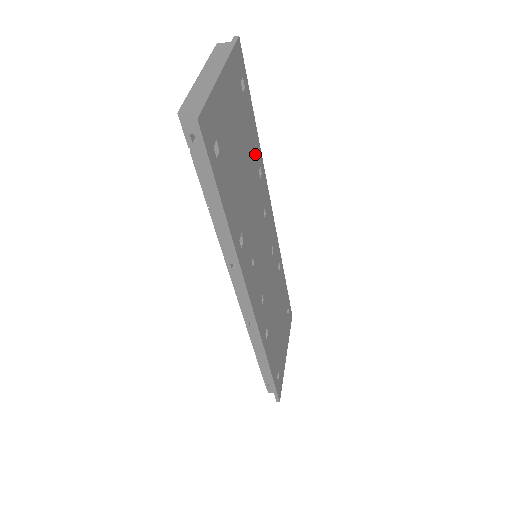
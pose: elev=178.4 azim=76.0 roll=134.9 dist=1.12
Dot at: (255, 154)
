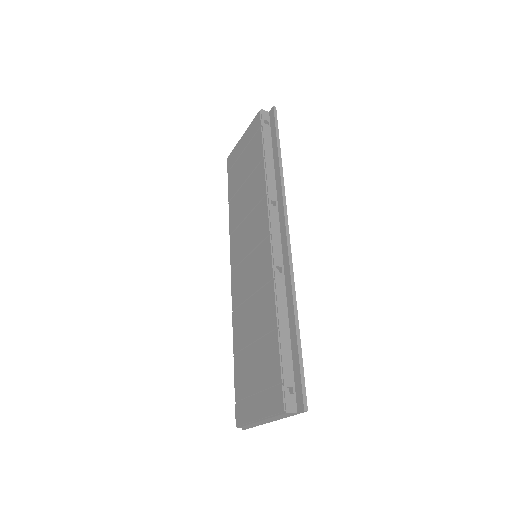
Dot at: occluded
